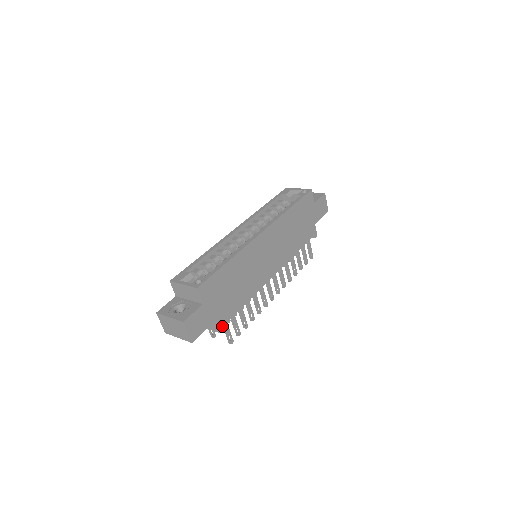
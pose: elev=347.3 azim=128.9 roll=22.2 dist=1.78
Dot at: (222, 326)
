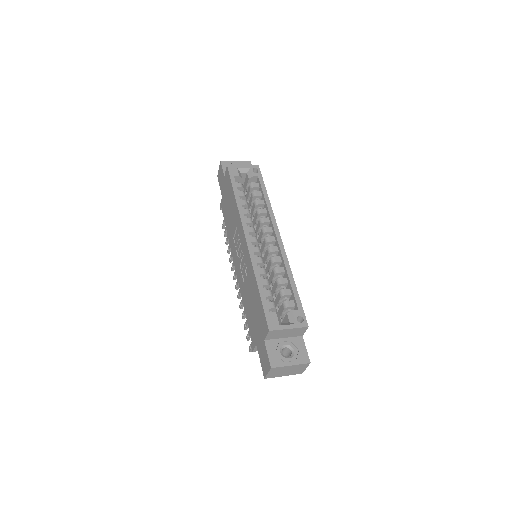
Dot at: occluded
